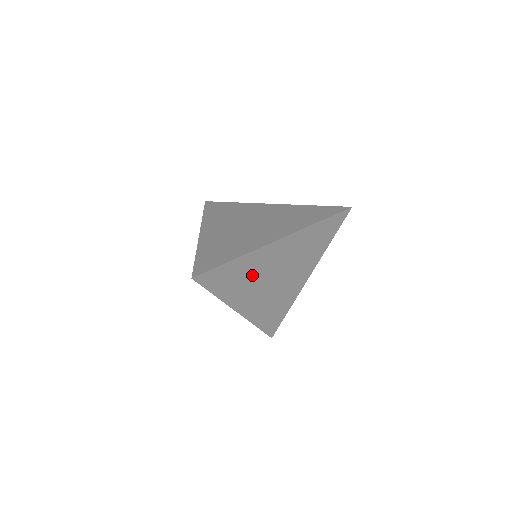
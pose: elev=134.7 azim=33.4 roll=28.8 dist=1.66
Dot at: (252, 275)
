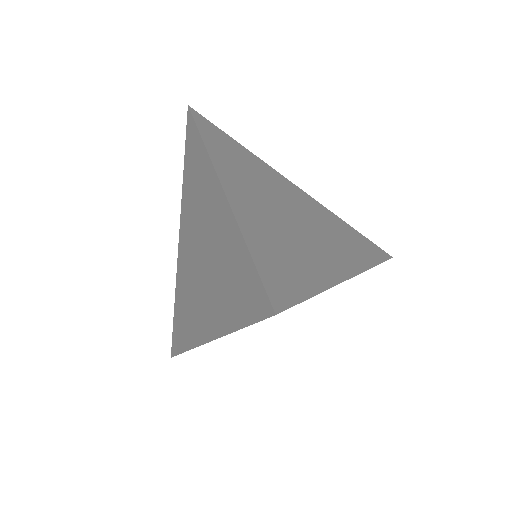
Dot at: occluded
